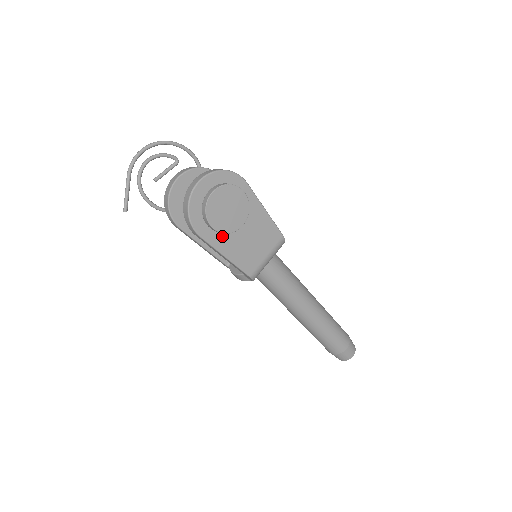
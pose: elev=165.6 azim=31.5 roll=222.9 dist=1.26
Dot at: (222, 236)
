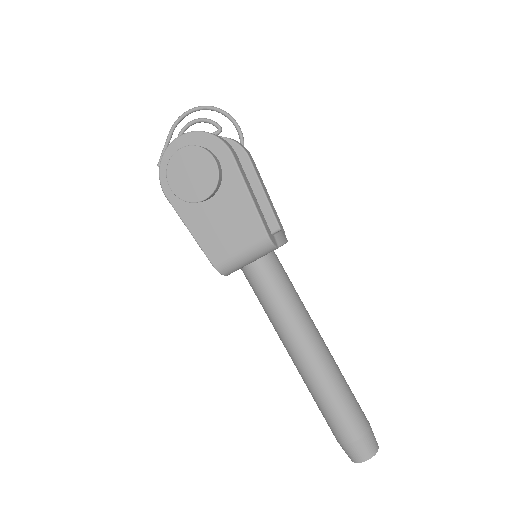
Dot at: (190, 206)
